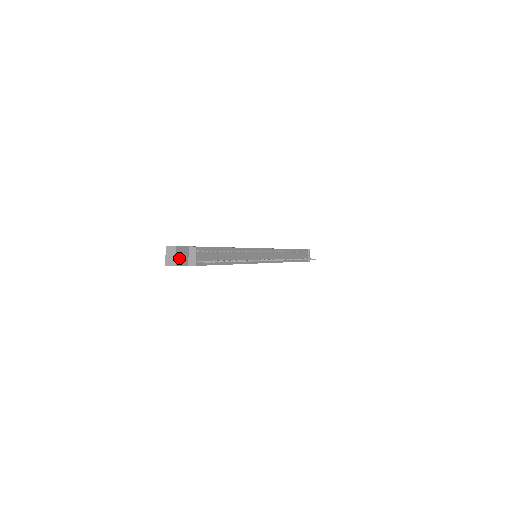
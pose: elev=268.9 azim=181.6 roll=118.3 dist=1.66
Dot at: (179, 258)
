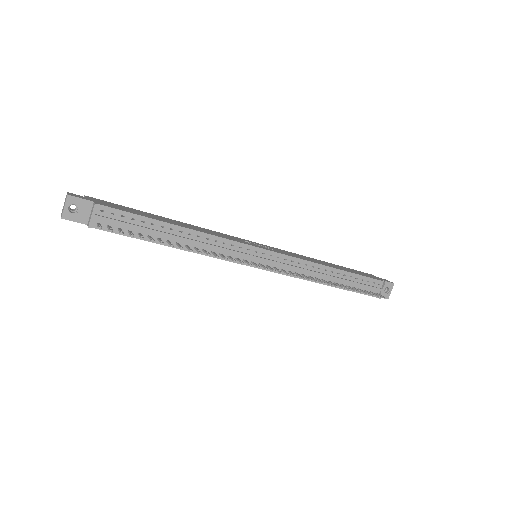
Dot at: (75, 211)
